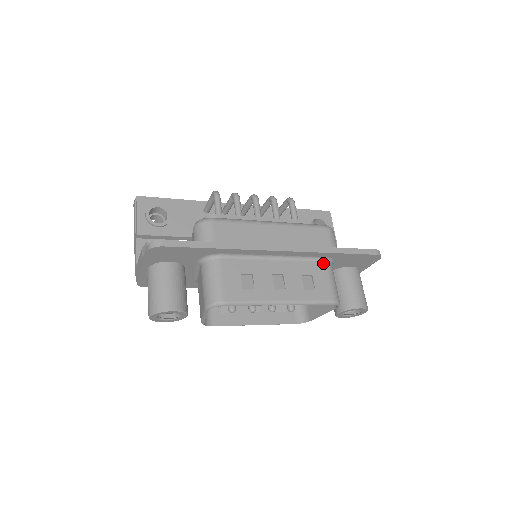
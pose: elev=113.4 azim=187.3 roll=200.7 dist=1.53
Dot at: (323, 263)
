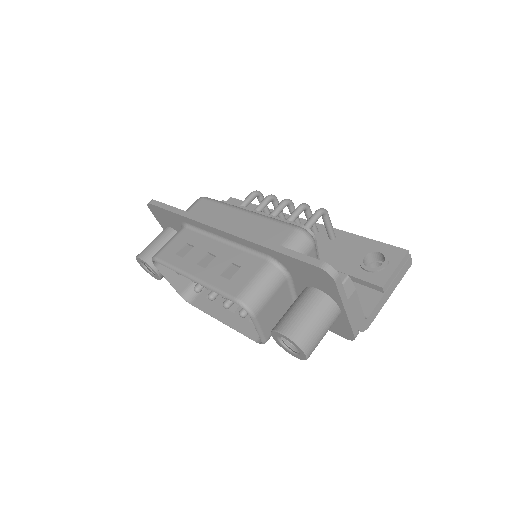
Dot at: (263, 261)
